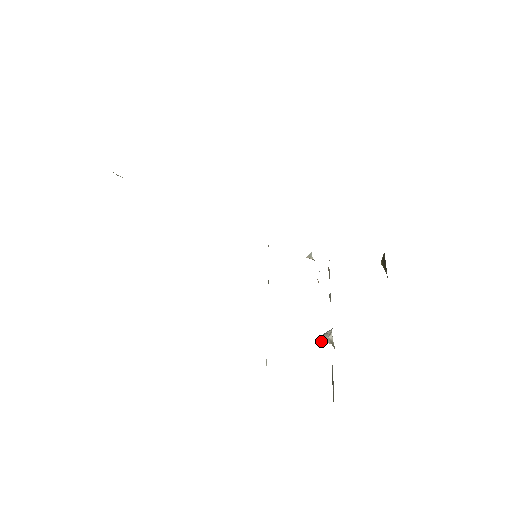
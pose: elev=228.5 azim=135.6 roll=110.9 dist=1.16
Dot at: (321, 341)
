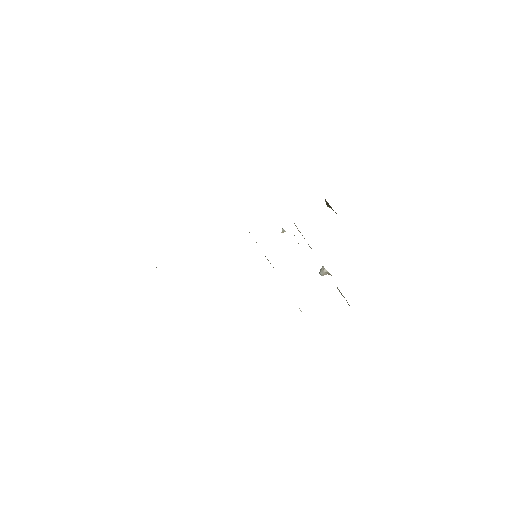
Dot at: occluded
